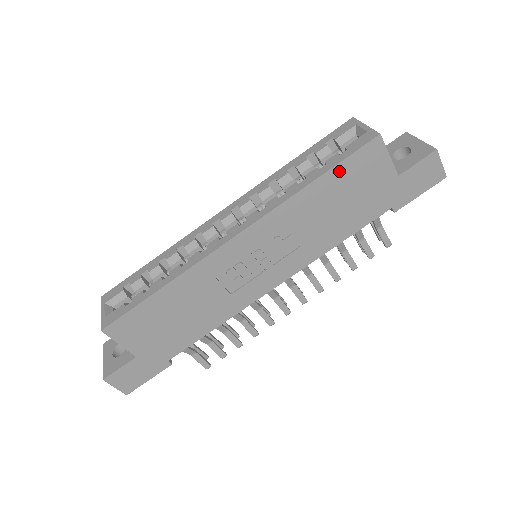
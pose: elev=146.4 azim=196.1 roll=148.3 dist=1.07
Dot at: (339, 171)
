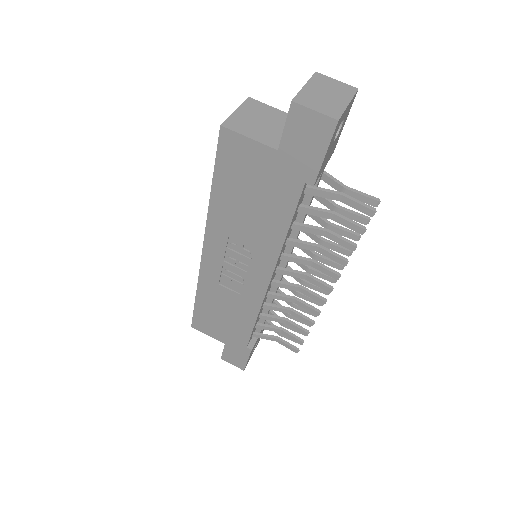
Dot at: (221, 174)
